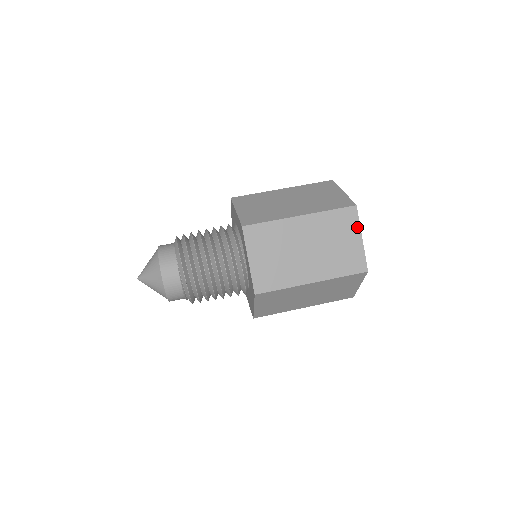
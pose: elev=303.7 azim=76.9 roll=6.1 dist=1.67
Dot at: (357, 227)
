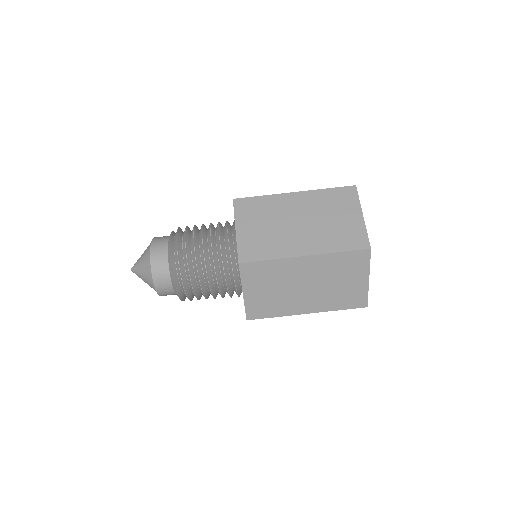
Dot at: occluded
